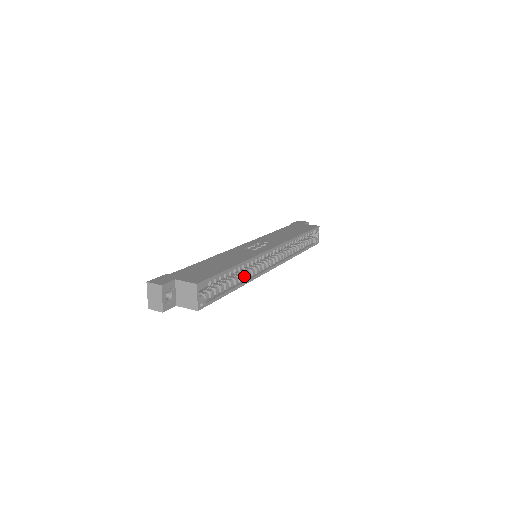
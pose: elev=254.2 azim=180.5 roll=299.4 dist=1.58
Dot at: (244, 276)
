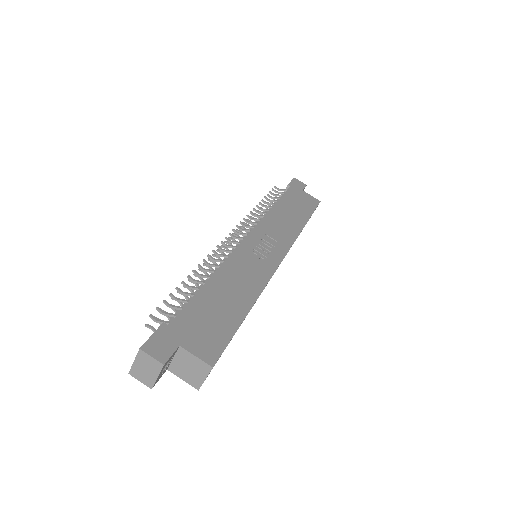
Dot at: occluded
